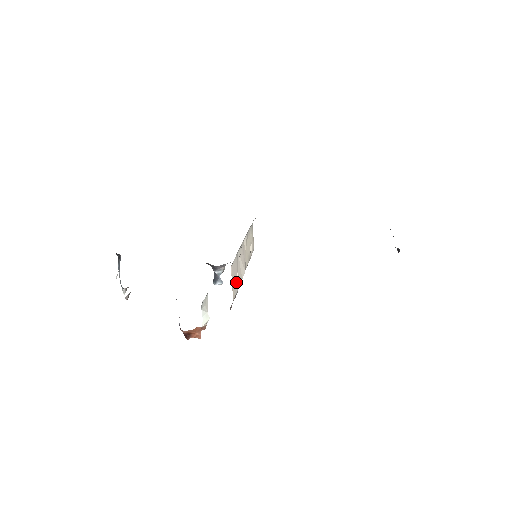
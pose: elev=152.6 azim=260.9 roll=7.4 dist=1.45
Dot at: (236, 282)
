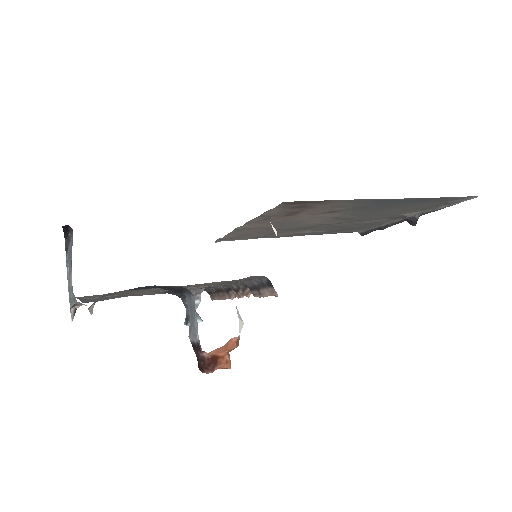
Dot at: occluded
